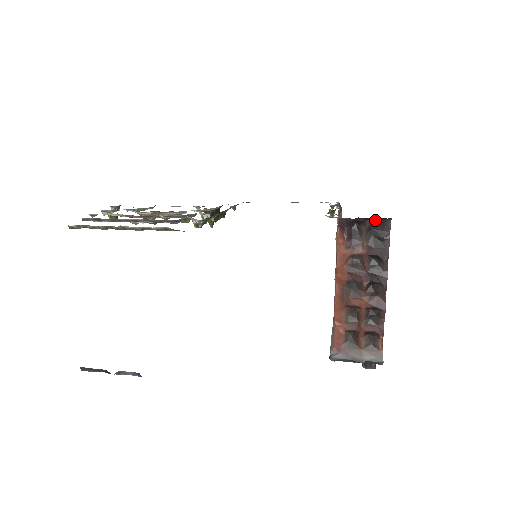
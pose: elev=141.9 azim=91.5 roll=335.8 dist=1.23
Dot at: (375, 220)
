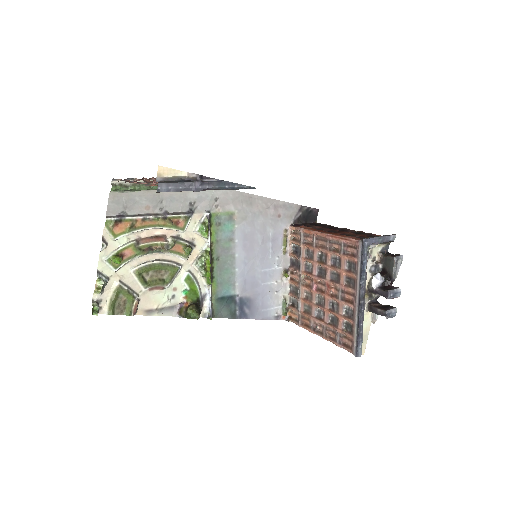
Dot at: occluded
